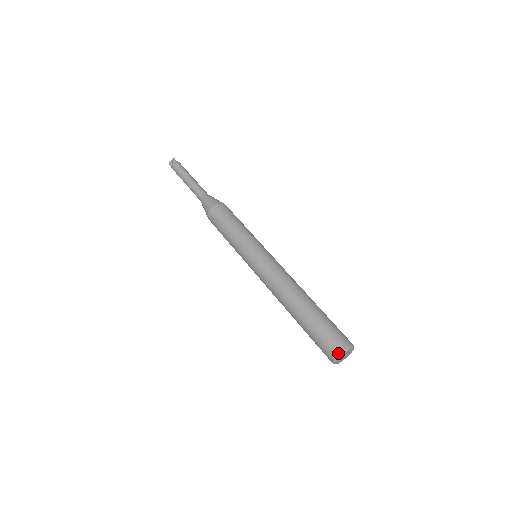
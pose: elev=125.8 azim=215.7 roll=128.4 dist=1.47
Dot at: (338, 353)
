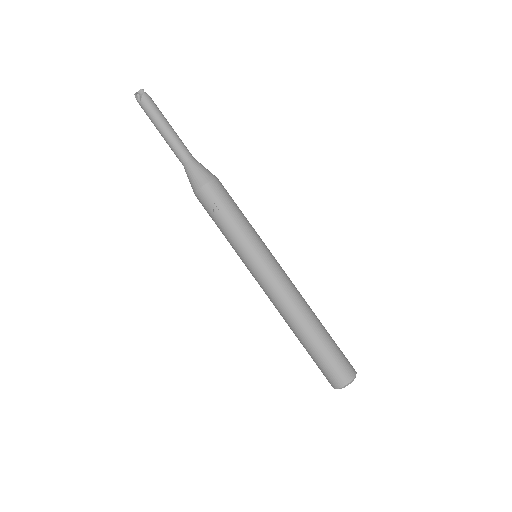
Dot at: (345, 384)
